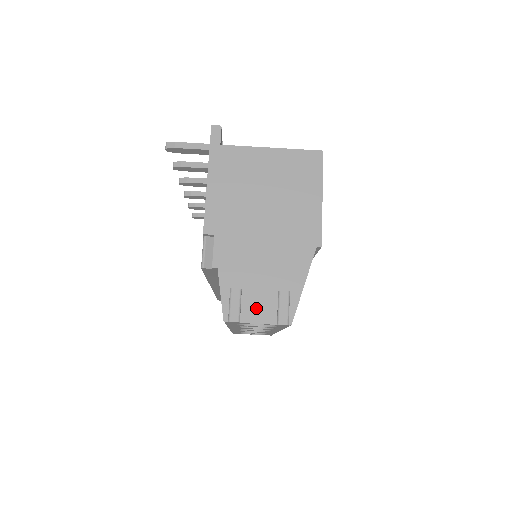
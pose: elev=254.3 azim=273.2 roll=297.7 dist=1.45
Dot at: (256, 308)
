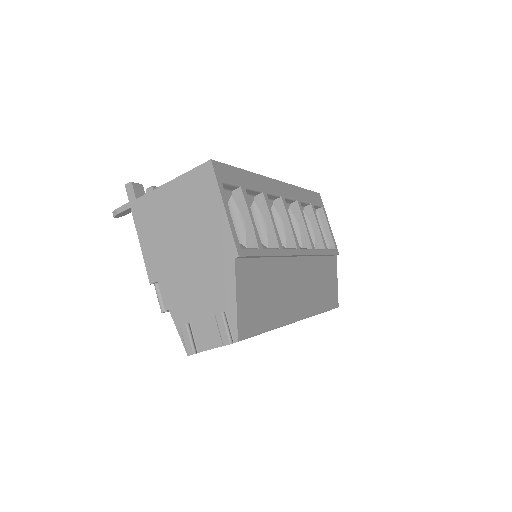
Dot at: (206, 335)
